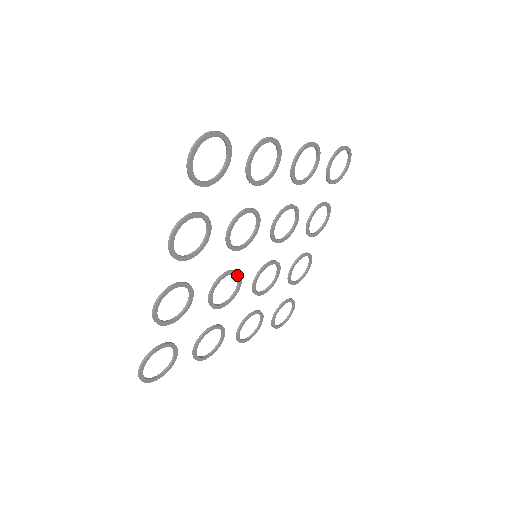
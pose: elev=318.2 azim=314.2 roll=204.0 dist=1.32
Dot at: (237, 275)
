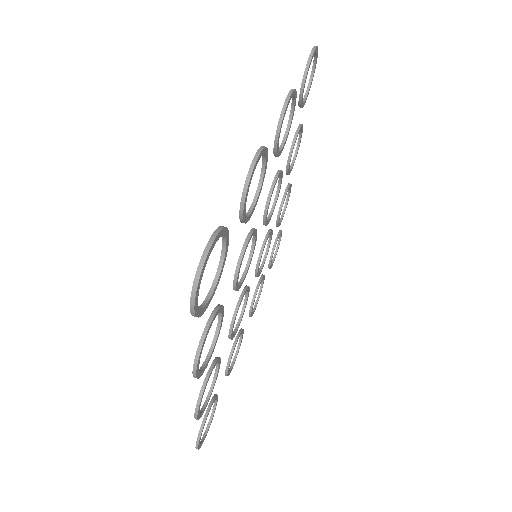
Dot at: (246, 291)
